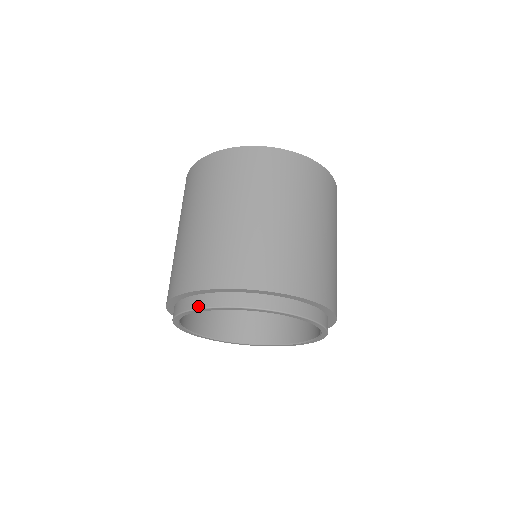
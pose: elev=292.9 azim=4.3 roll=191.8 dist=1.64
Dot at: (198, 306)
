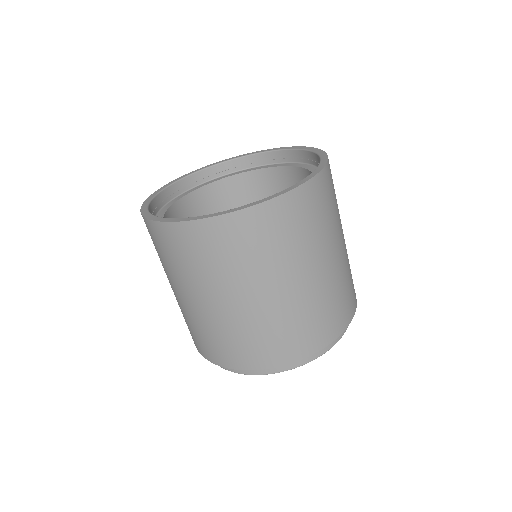
Dot at: (252, 374)
